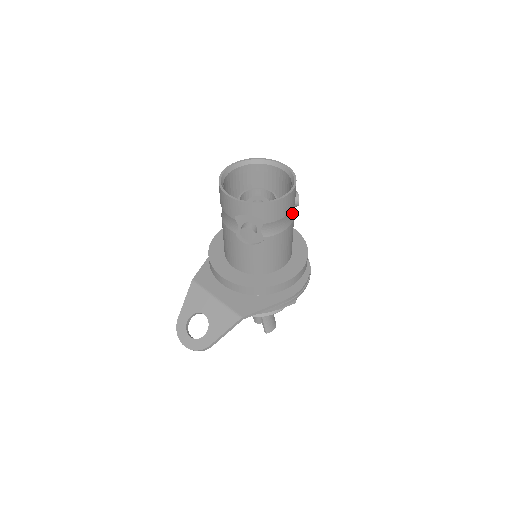
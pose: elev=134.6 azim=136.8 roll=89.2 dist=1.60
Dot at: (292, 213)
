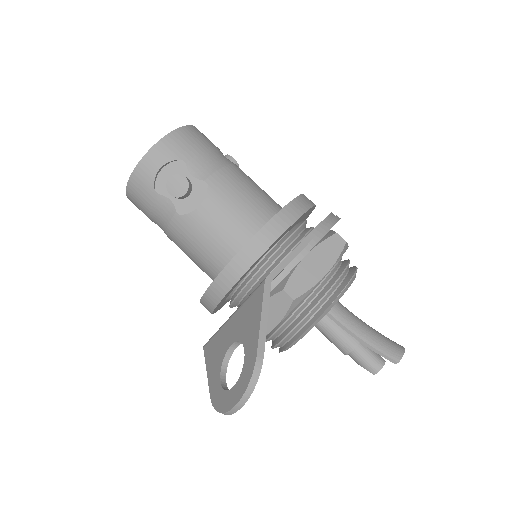
Dot at: (225, 157)
